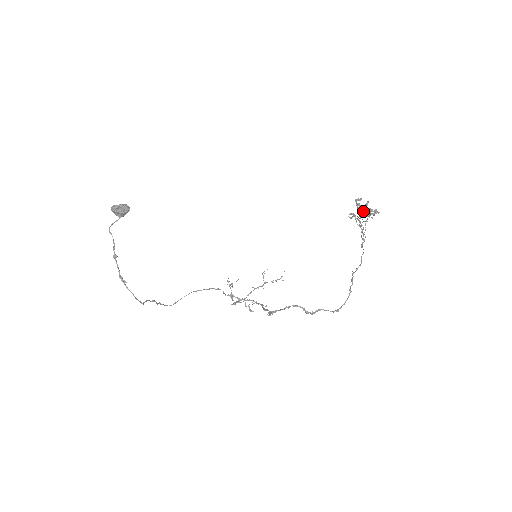
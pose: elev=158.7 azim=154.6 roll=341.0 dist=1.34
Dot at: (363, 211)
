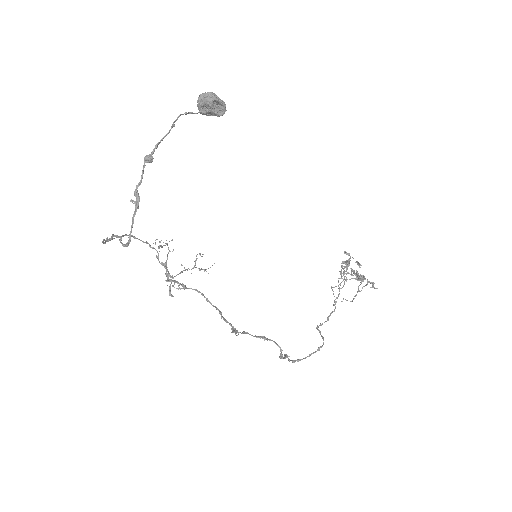
Dot at: (352, 270)
